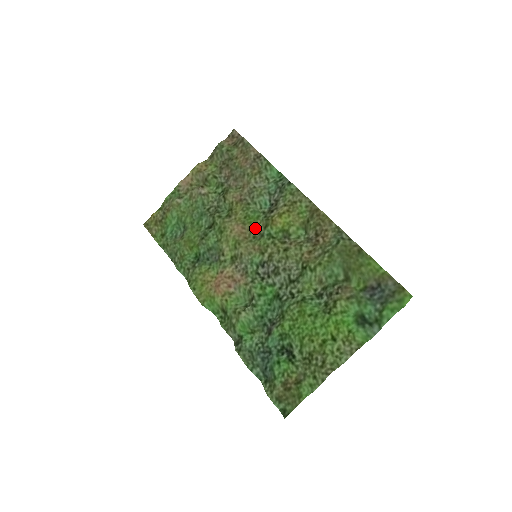
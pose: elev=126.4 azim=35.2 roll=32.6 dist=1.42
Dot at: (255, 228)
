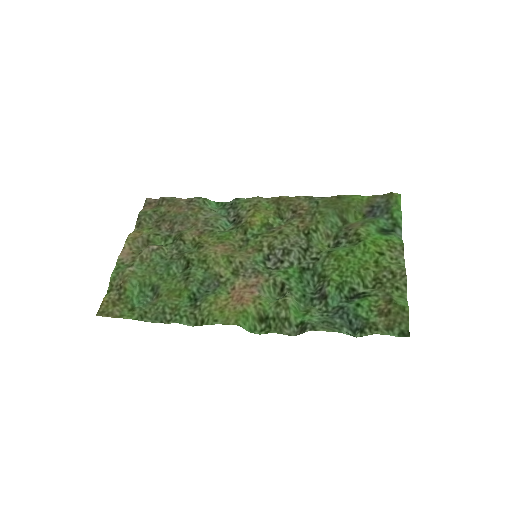
Dot at: (235, 241)
